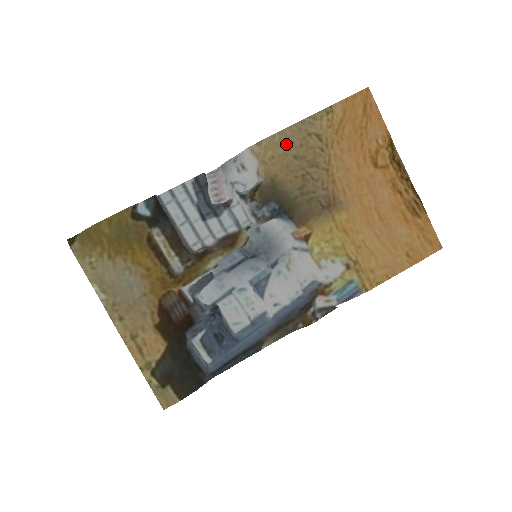
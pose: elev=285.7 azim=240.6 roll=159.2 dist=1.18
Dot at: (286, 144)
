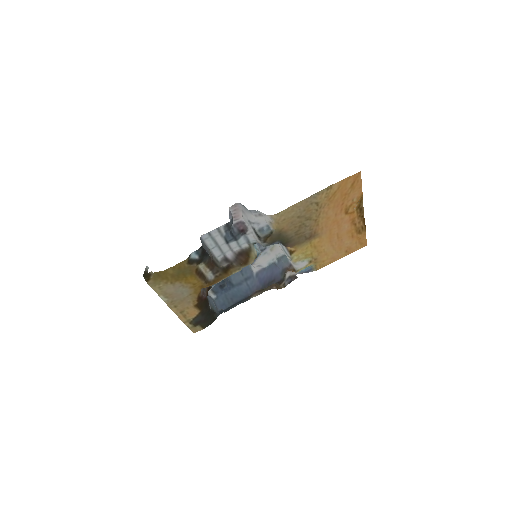
Dot at: (295, 211)
